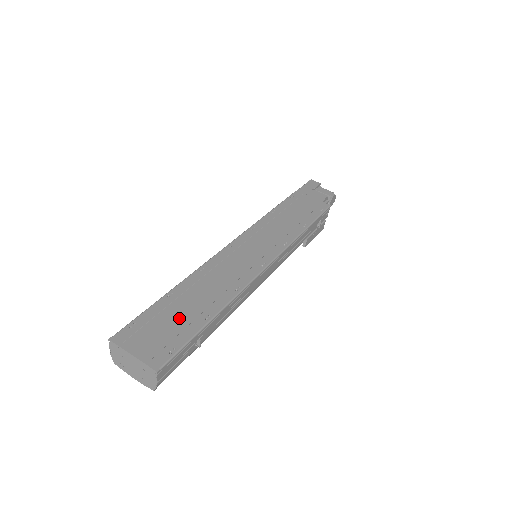
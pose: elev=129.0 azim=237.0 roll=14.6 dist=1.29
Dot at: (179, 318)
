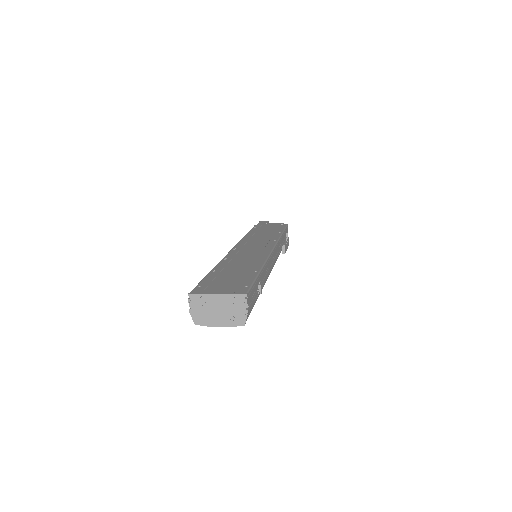
Dot at: (234, 276)
